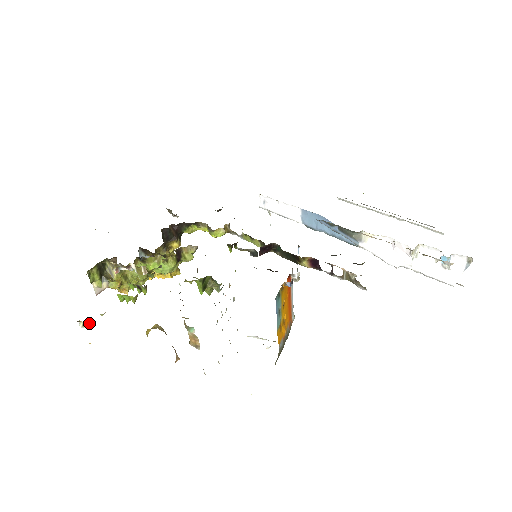
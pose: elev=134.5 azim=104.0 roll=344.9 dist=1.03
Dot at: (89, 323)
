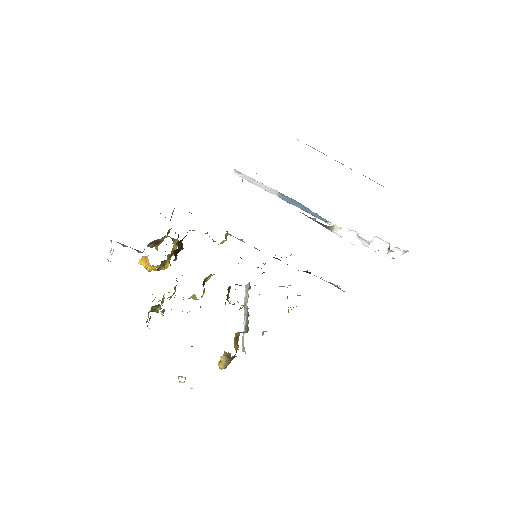
Dot at: (185, 379)
